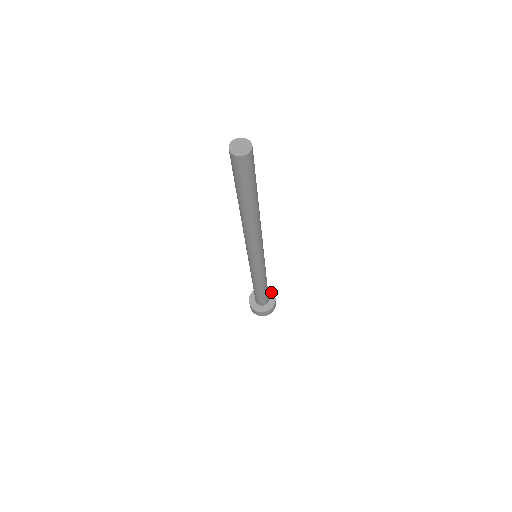
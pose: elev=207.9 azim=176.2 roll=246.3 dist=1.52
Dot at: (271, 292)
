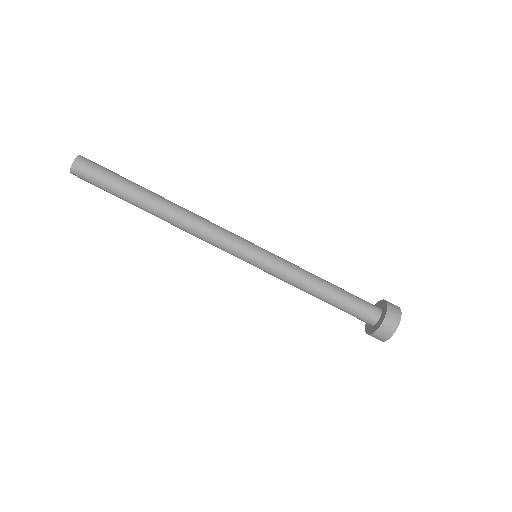
Dot at: (380, 302)
